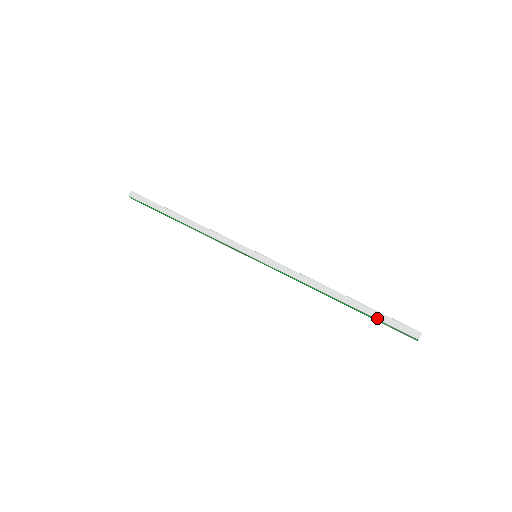
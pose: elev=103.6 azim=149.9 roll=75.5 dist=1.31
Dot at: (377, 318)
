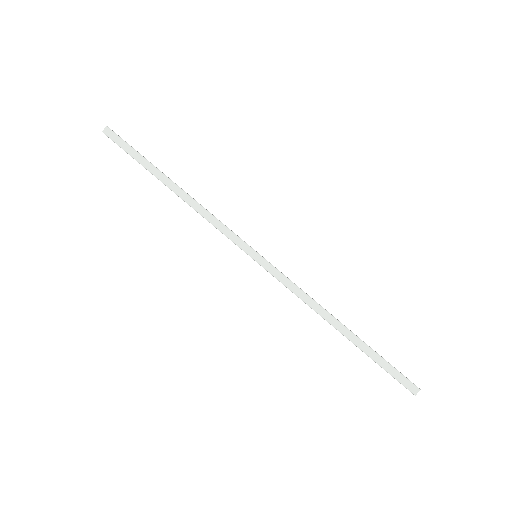
Dot at: (378, 363)
